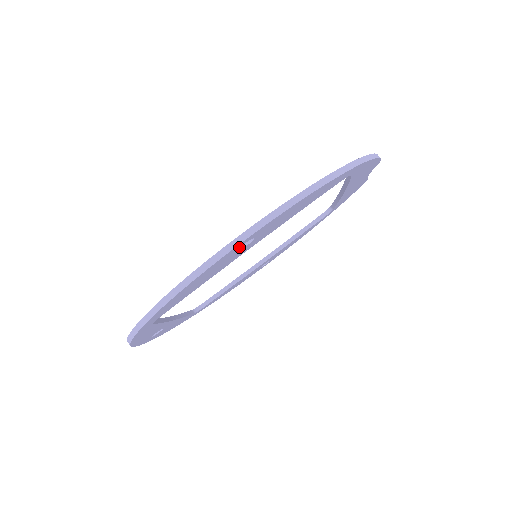
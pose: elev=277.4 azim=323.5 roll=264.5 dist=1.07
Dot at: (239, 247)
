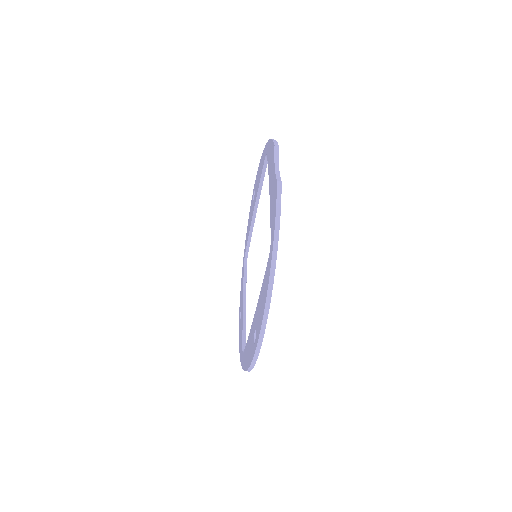
Dot at: occluded
